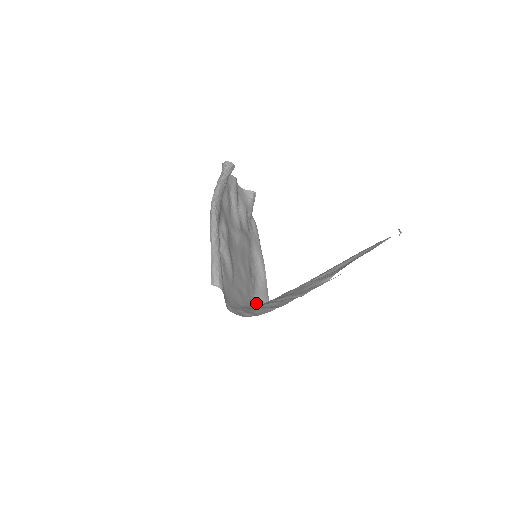
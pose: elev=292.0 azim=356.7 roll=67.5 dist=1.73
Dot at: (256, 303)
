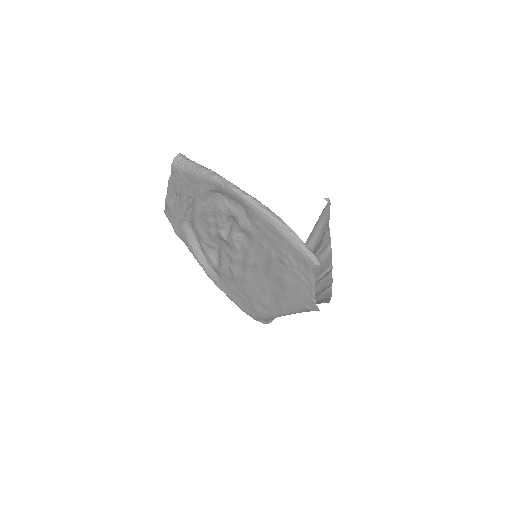
Dot at: (268, 316)
